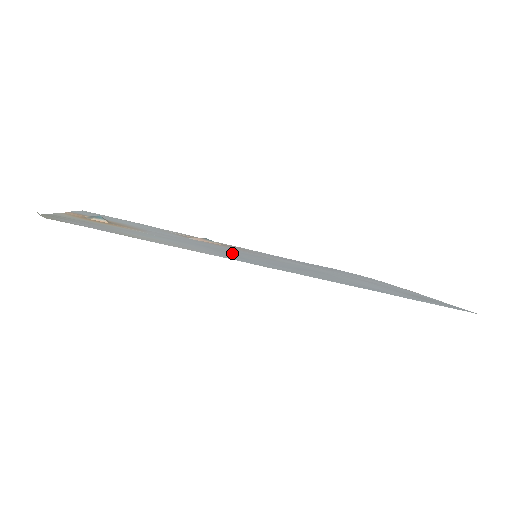
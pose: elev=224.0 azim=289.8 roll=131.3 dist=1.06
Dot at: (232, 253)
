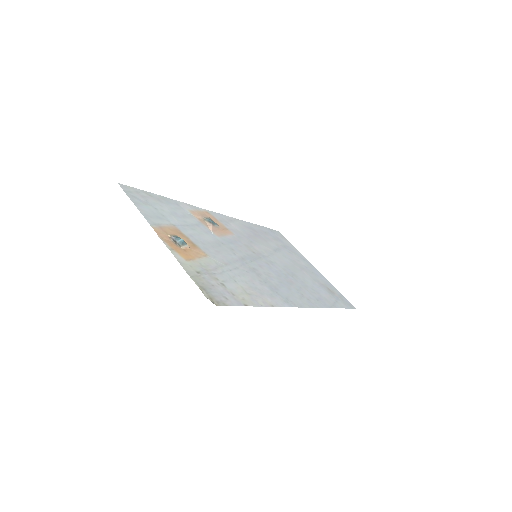
Dot at: (260, 272)
